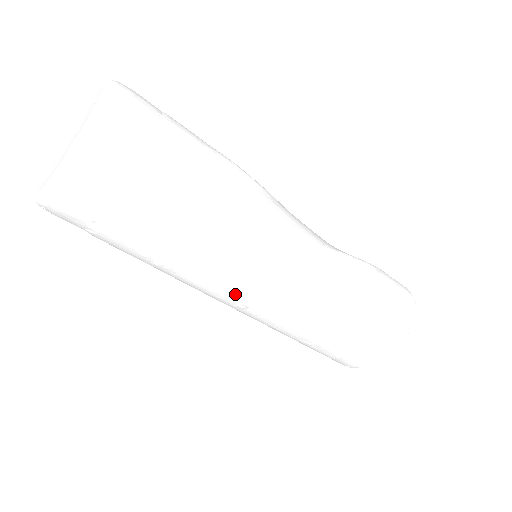
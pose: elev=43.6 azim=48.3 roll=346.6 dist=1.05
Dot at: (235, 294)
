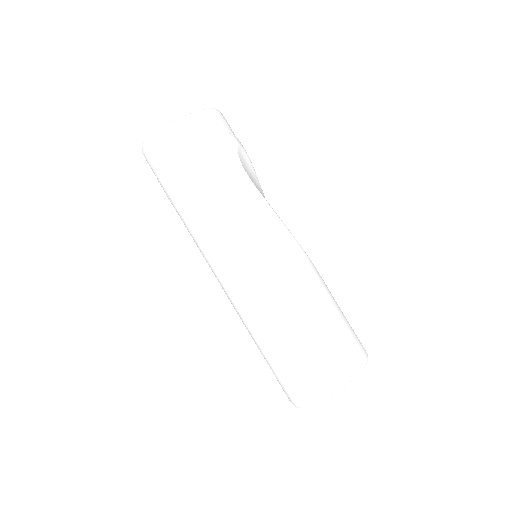
Dot at: (244, 252)
